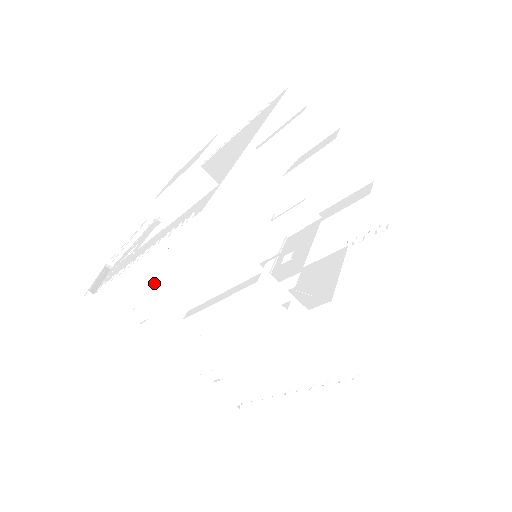
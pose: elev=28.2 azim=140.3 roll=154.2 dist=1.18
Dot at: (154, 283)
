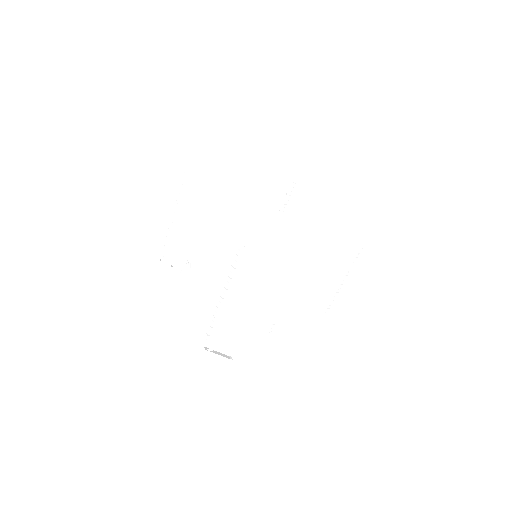
Dot at: (177, 229)
